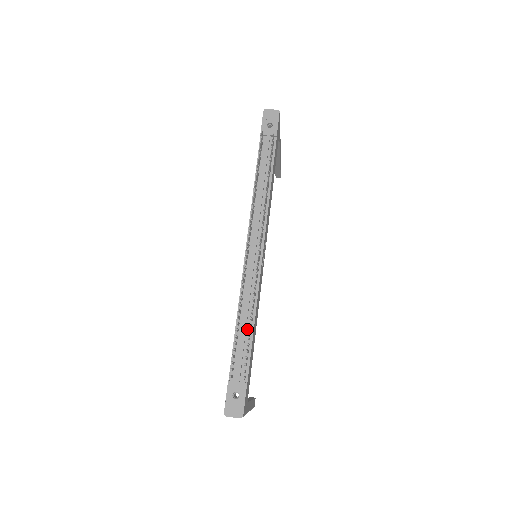
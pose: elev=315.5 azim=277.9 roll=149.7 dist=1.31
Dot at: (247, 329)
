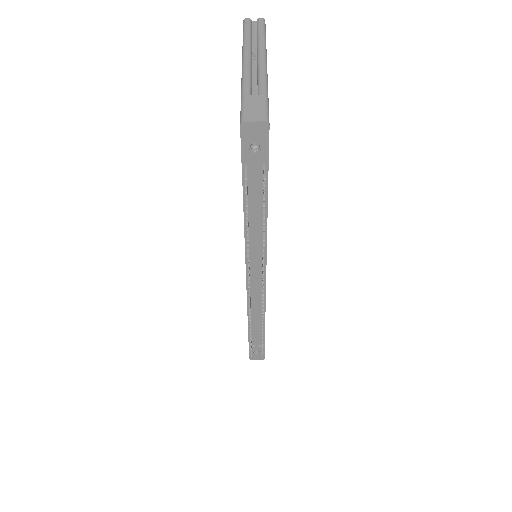
Dot at: (259, 322)
